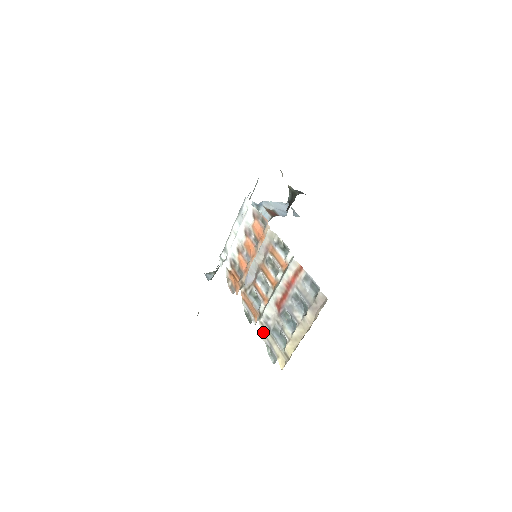
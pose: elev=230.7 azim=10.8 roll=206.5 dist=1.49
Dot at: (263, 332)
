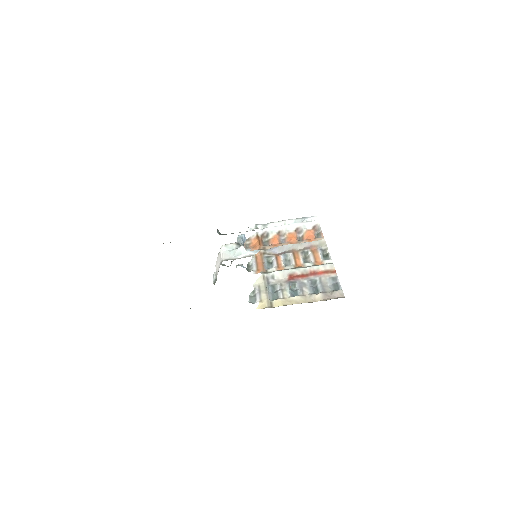
Dot at: (259, 281)
